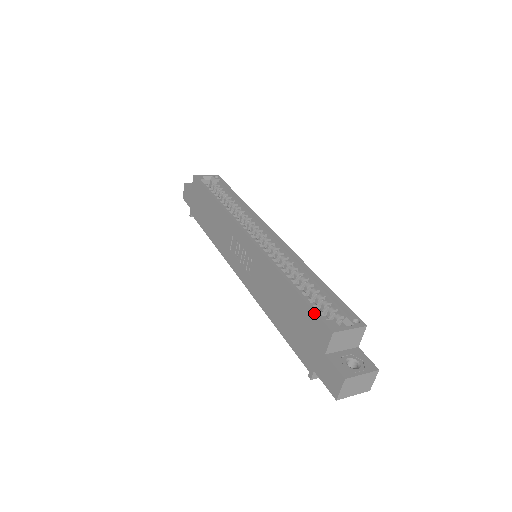
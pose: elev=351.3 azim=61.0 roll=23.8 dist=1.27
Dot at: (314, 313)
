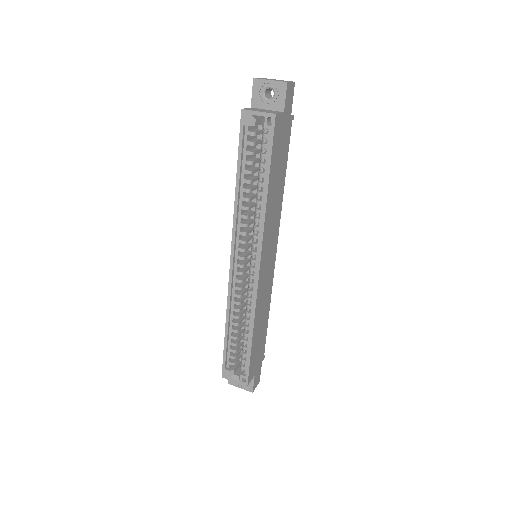
Dot at: (223, 359)
